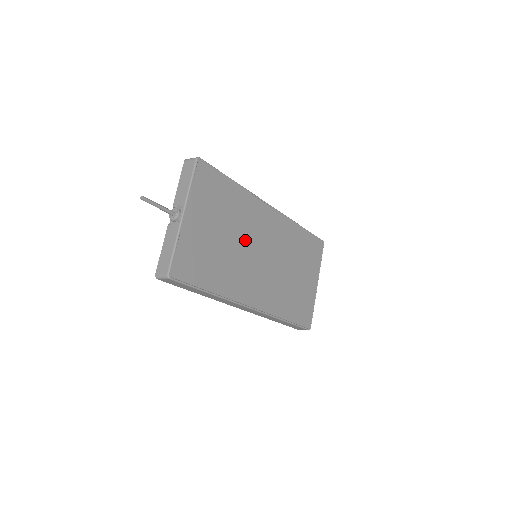
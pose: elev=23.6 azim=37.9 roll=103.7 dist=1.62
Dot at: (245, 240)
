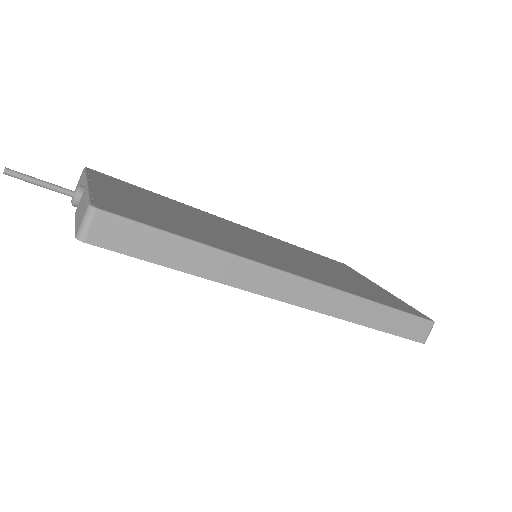
Dot at: (218, 228)
